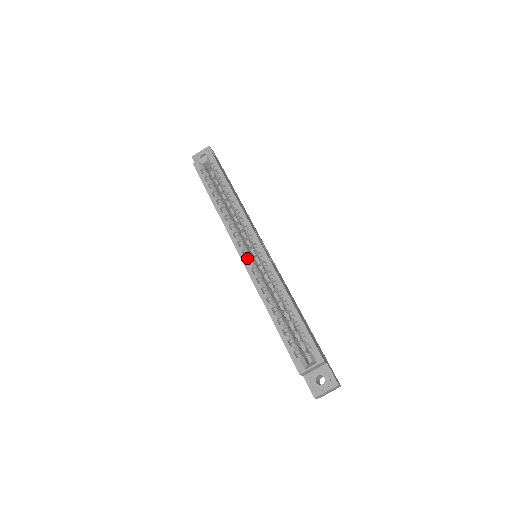
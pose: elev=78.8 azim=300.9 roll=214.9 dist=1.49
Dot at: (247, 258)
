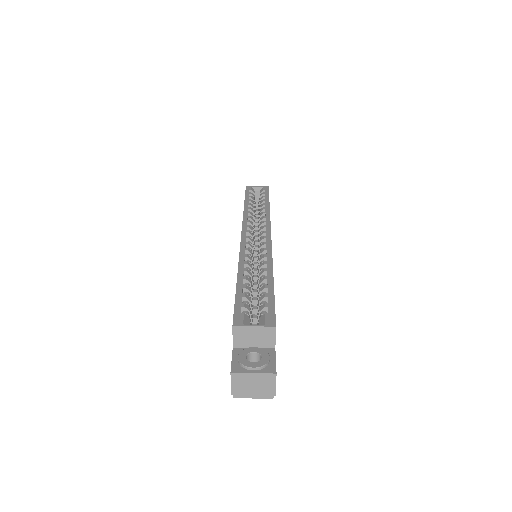
Dot at: (248, 237)
